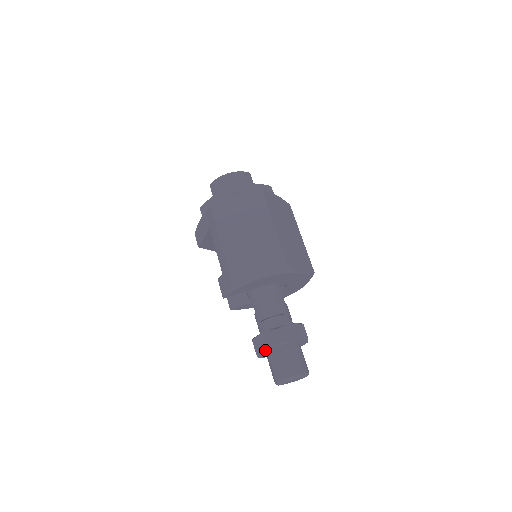
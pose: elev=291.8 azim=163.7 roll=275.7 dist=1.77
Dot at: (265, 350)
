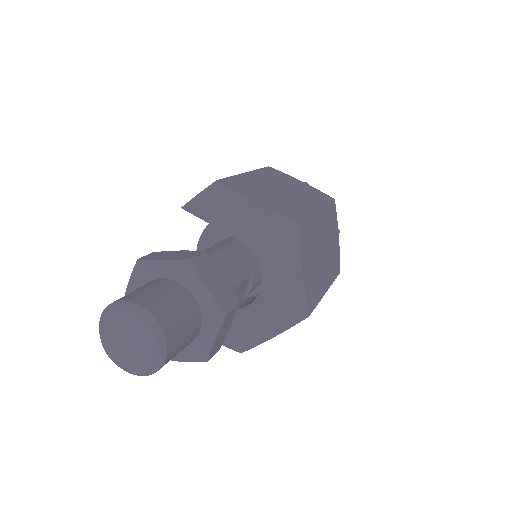
Dot at: (155, 259)
